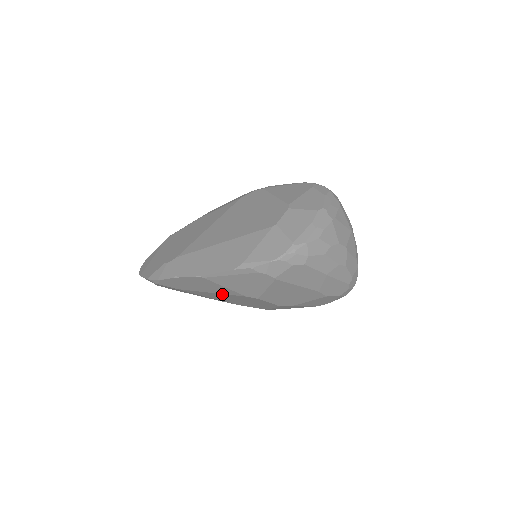
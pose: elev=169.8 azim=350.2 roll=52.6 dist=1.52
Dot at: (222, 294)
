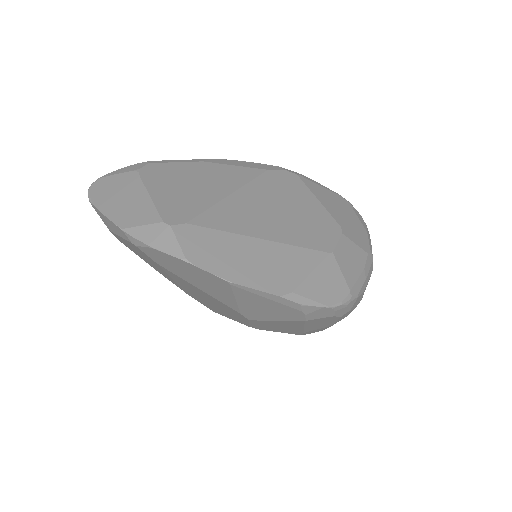
Dot at: (211, 296)
